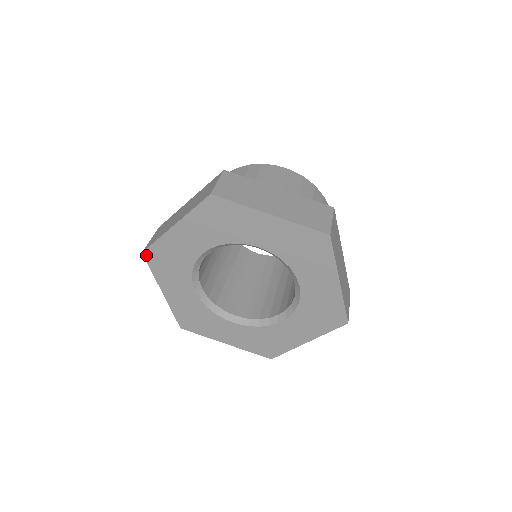
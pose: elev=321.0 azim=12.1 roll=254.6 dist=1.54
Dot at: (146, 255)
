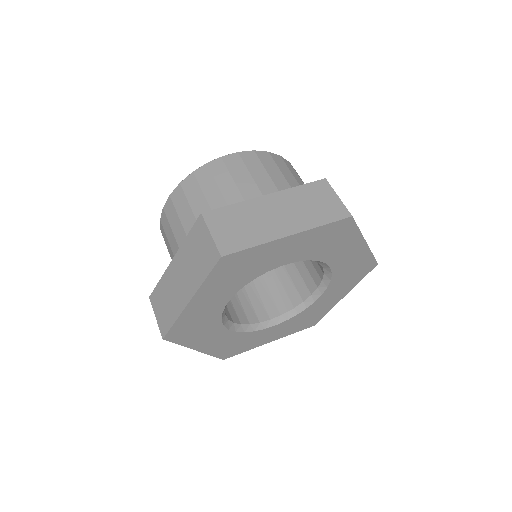
Dot at: (168, 338)
